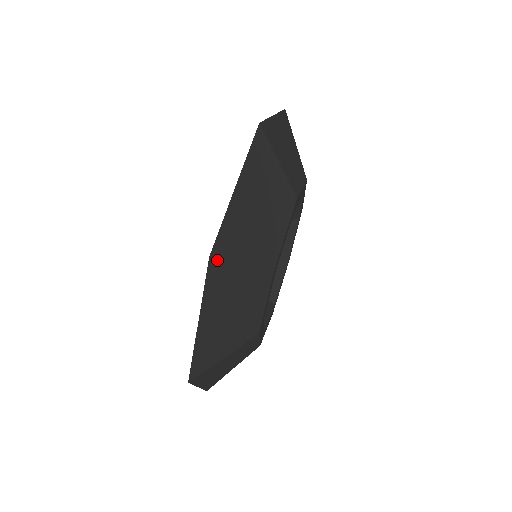
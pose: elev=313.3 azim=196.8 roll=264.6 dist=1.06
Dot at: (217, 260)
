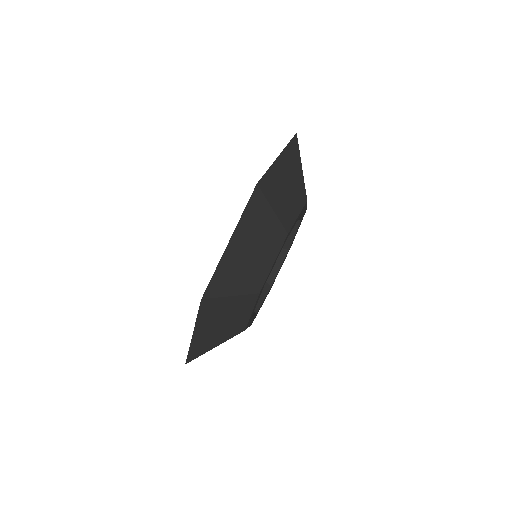
Dot at: (260, 191)
